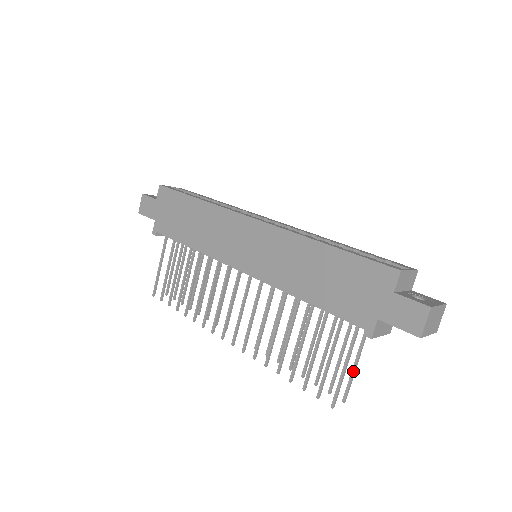
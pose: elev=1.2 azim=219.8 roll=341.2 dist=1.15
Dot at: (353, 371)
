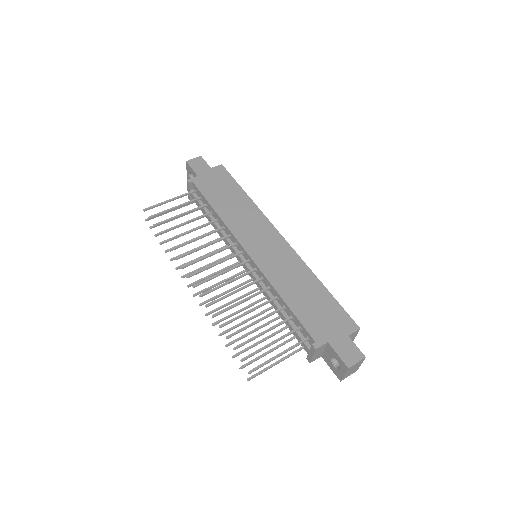
Dot at: (272, 366)
